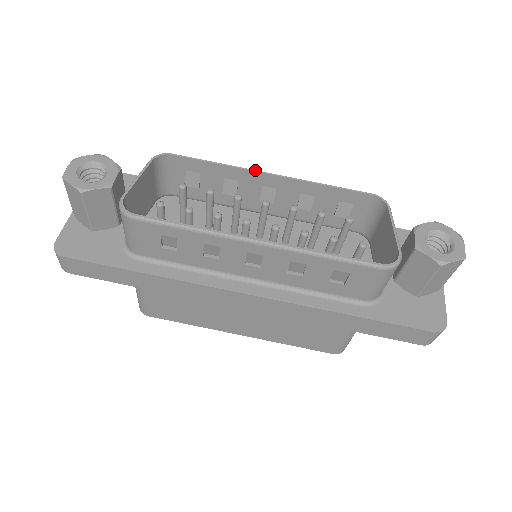
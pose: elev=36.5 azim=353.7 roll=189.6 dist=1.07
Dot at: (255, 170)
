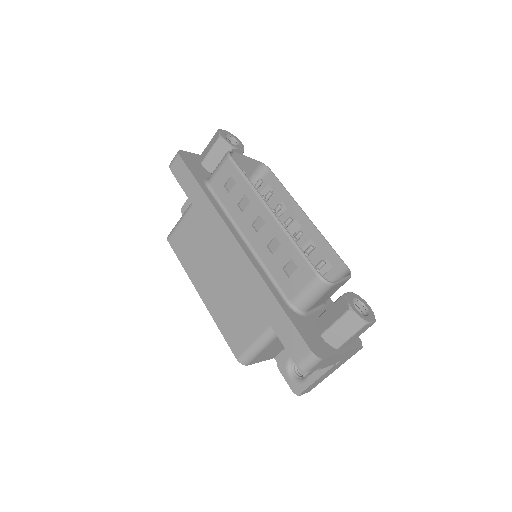
Dot at: (300, 207)
